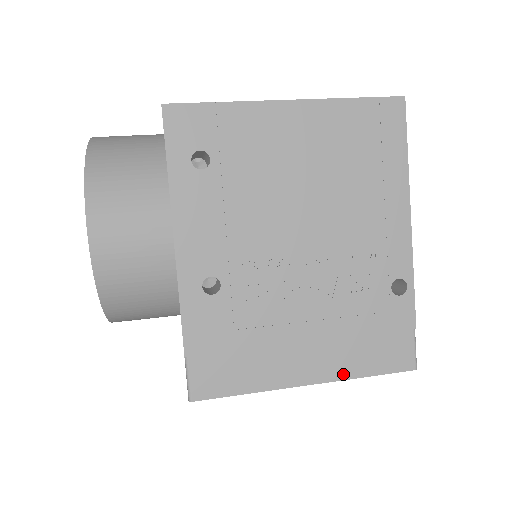
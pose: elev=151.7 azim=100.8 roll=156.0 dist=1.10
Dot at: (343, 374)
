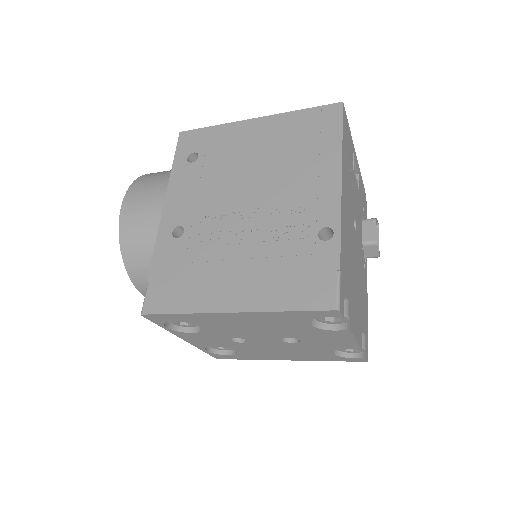
Dot at: (263, 306)
